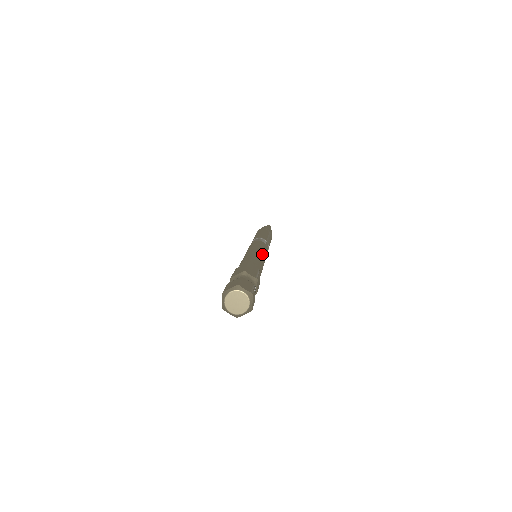
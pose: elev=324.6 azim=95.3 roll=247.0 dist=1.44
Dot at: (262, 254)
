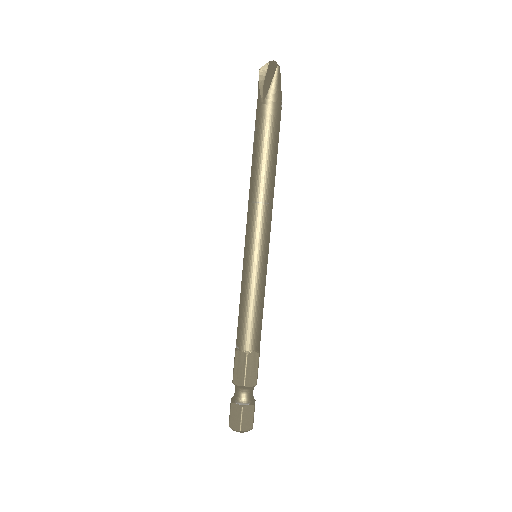
Dot at: (262, 284)
